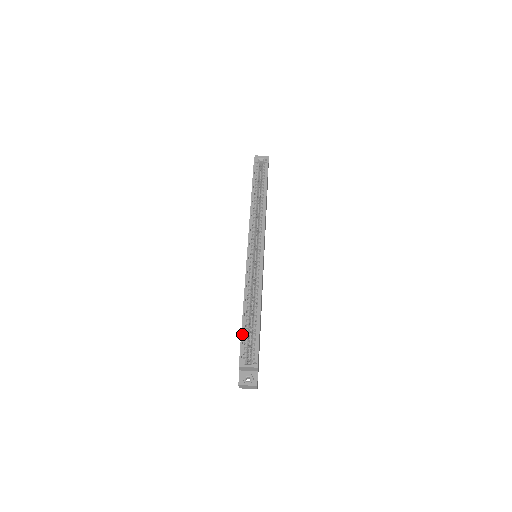
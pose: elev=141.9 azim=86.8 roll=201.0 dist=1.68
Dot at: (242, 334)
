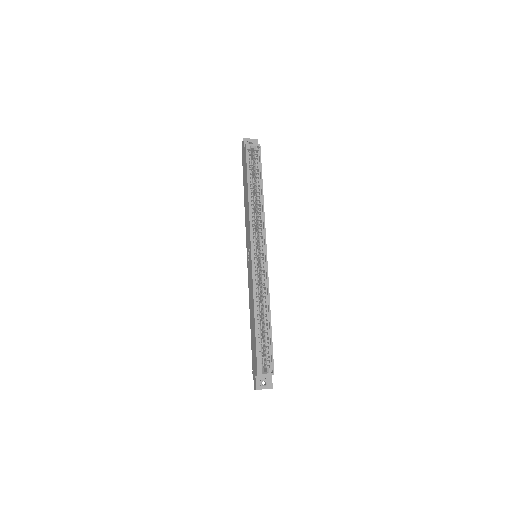
Dot at: (257, 344)
